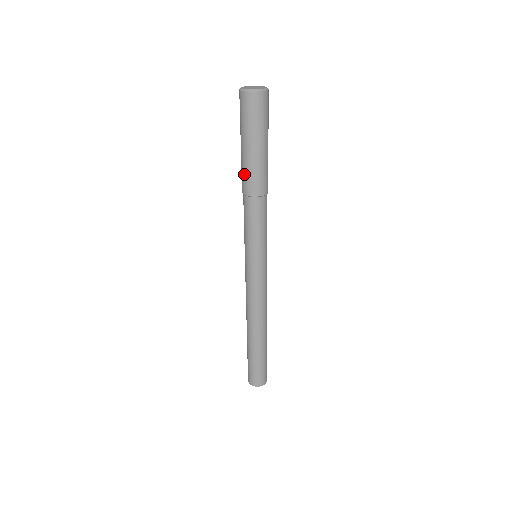
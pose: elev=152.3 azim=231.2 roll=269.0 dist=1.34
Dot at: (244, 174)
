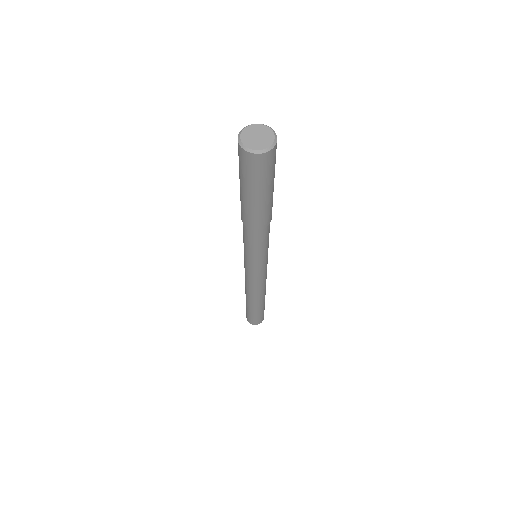
Dot at: (251, 216)
